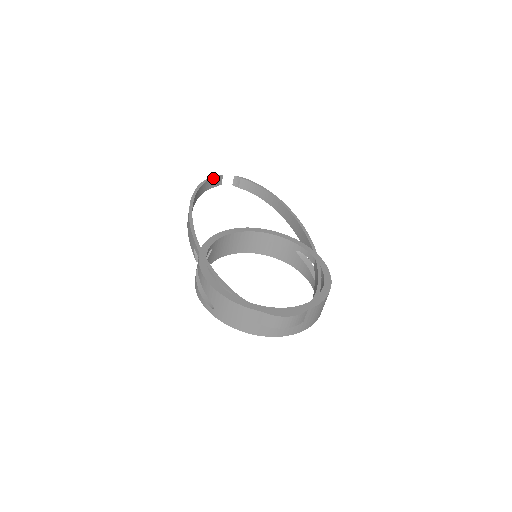
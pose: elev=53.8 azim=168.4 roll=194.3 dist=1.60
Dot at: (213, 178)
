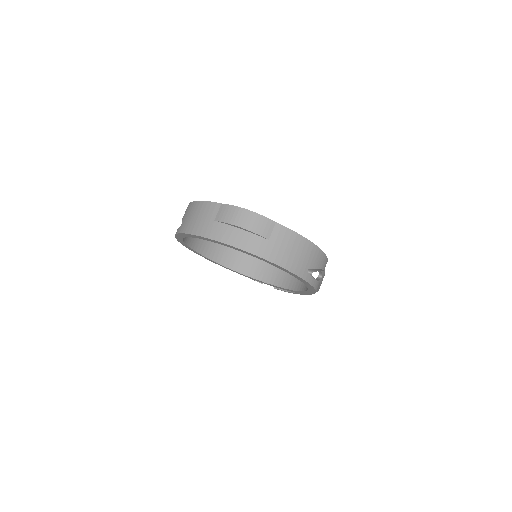
Dot at: occluded
